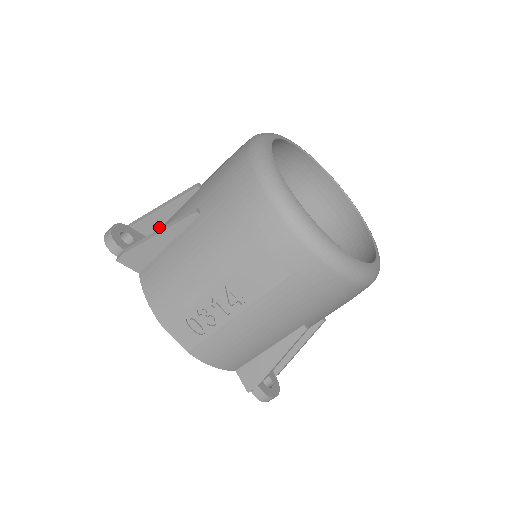
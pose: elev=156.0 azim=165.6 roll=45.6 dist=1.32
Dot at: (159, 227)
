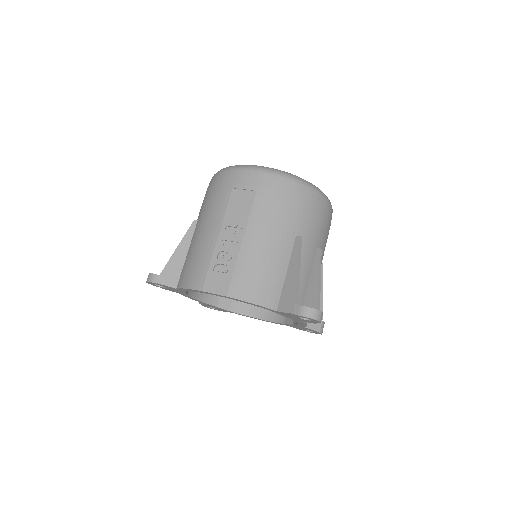
Dot at: occluded
